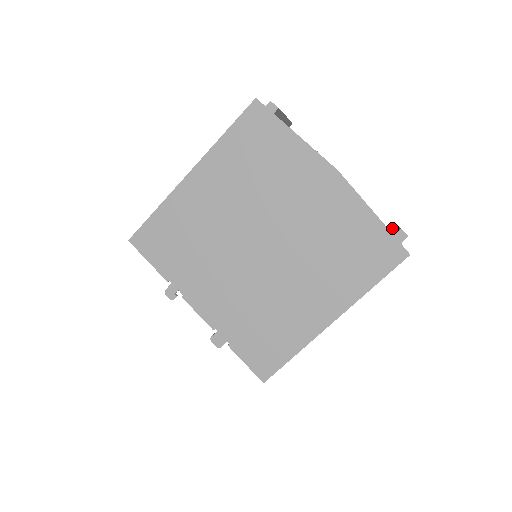
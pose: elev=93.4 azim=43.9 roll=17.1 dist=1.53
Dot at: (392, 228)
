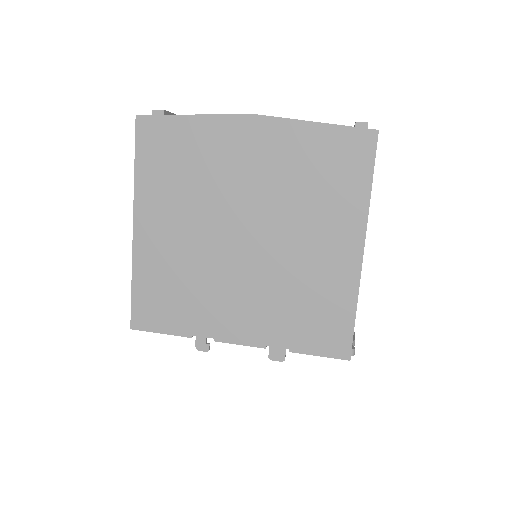
Dot at: occluded
